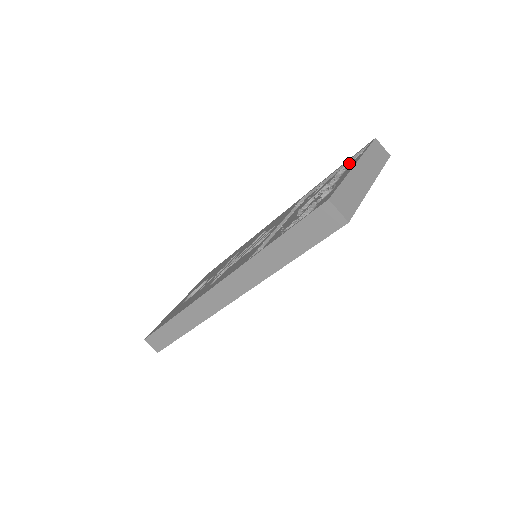
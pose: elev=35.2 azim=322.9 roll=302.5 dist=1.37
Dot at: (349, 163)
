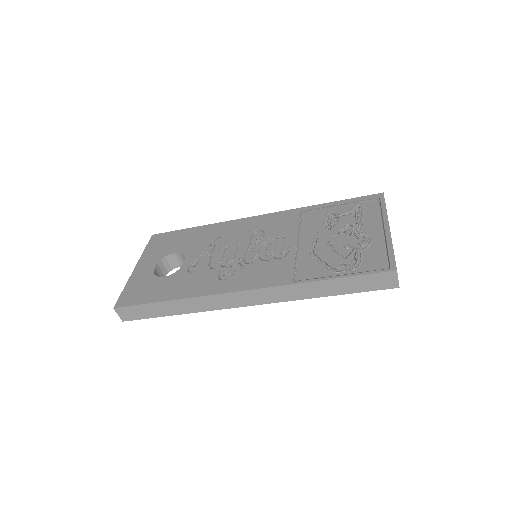
Dot at: (360, 206)
